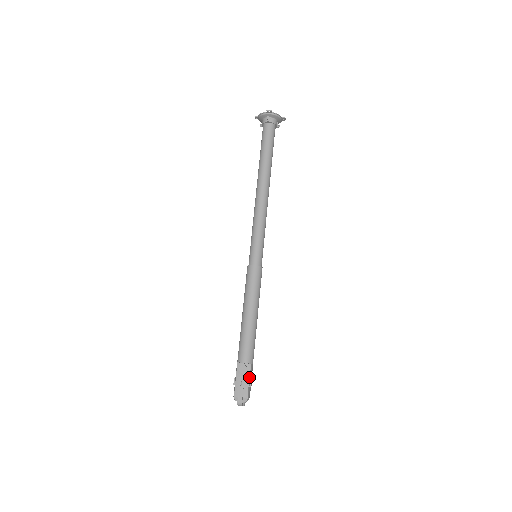
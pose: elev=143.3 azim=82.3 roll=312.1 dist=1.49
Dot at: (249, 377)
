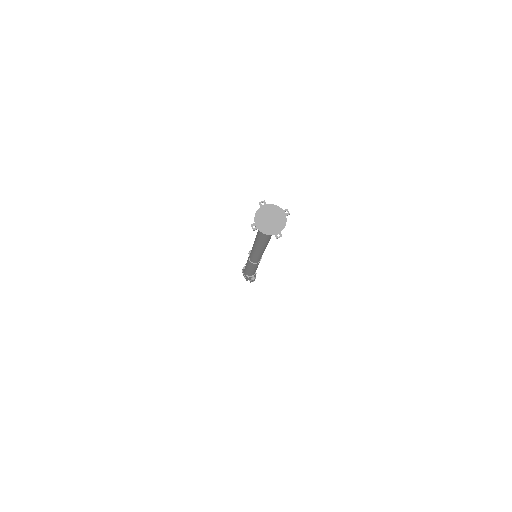
Dot at: occluded
